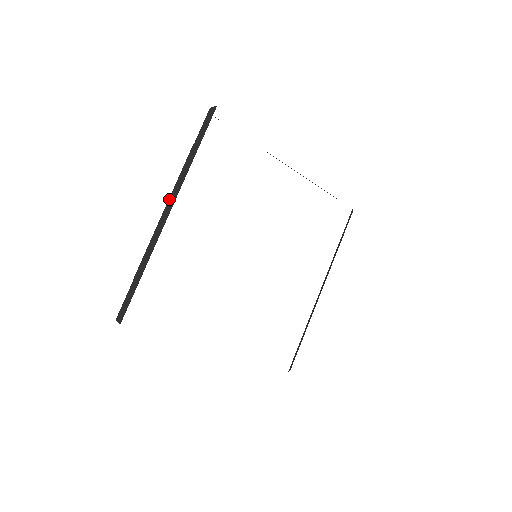
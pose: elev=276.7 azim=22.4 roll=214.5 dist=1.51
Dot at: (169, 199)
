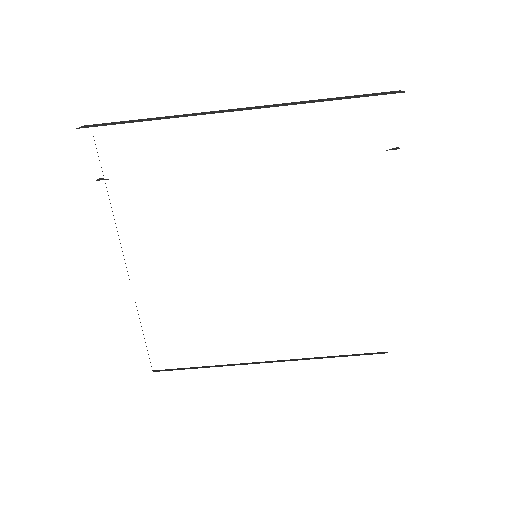
Dot at: occluded
